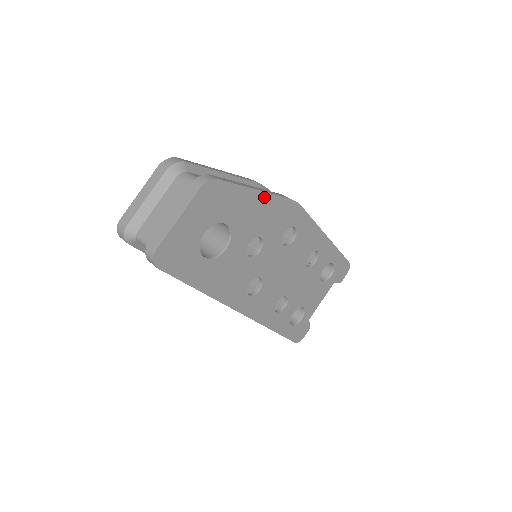
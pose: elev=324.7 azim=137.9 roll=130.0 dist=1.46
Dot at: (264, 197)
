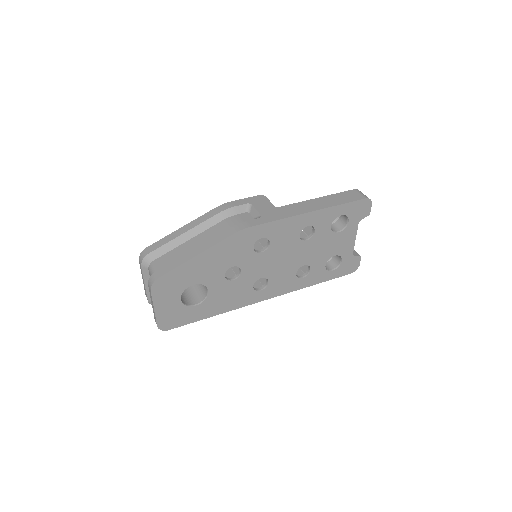
Dot at: (207, 253)
